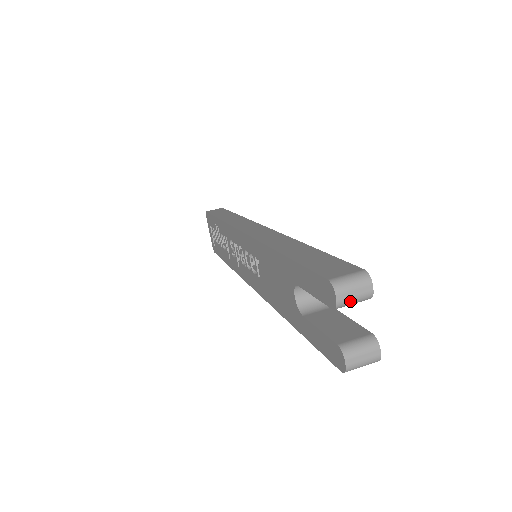
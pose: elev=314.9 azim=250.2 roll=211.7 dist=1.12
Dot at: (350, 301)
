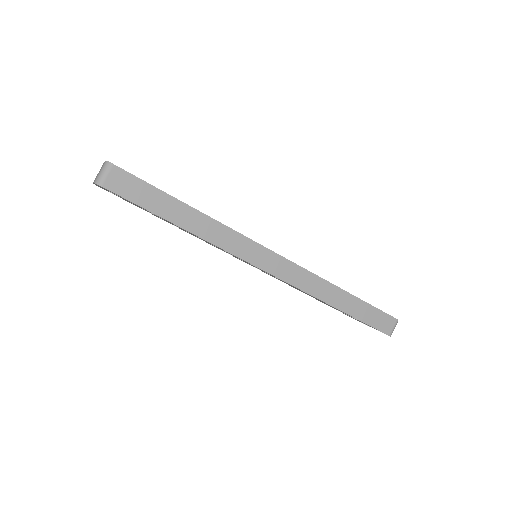
Dot at: occluded
